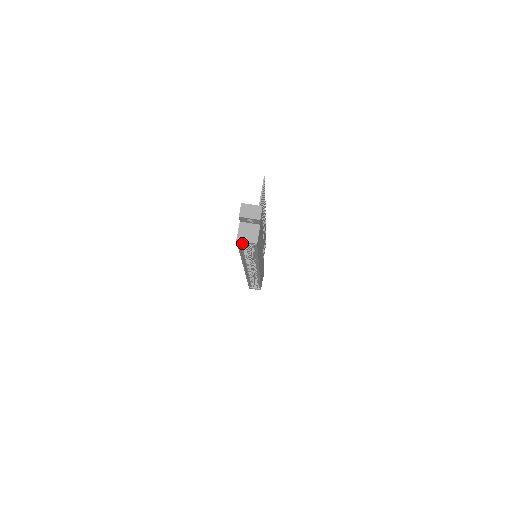
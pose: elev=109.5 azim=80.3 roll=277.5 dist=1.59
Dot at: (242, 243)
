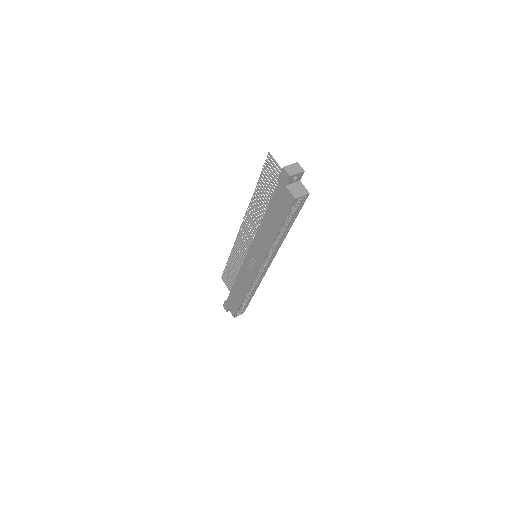
Dot at: occluded
